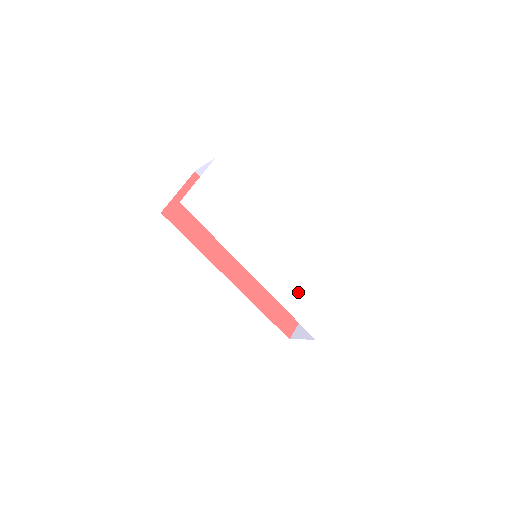
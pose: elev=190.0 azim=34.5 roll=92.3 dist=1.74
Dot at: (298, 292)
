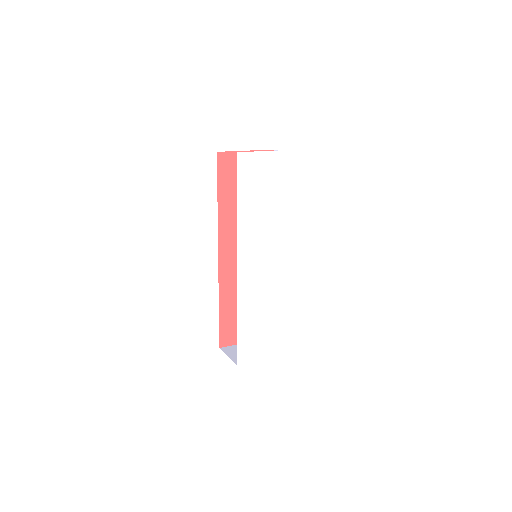
Dot at: (260, 315)
